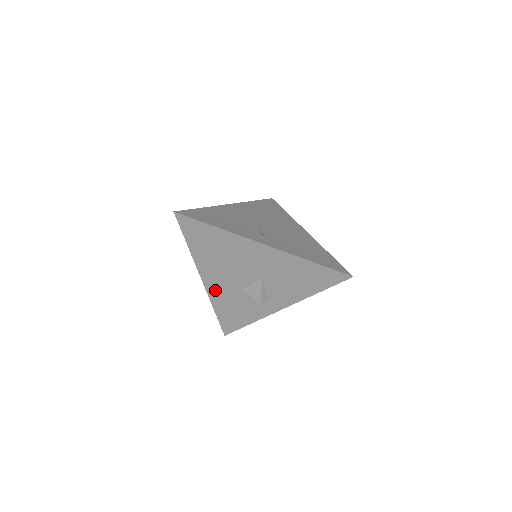
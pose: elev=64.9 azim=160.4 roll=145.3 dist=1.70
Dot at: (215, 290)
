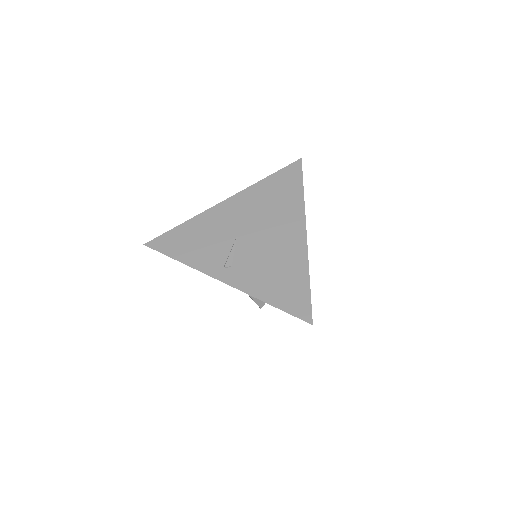
Dot at: occluded
